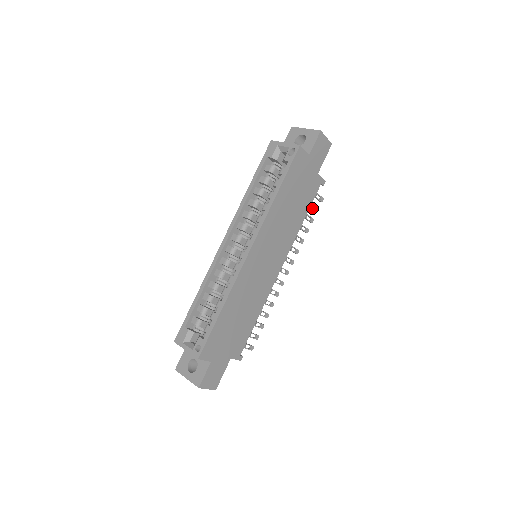
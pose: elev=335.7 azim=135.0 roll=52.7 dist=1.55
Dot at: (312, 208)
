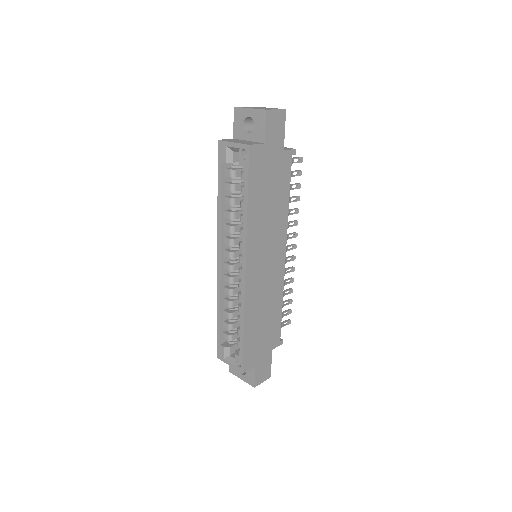
Dot at: (294, 175)
